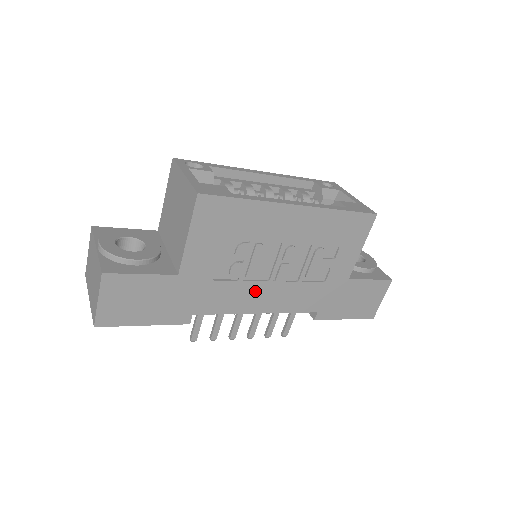
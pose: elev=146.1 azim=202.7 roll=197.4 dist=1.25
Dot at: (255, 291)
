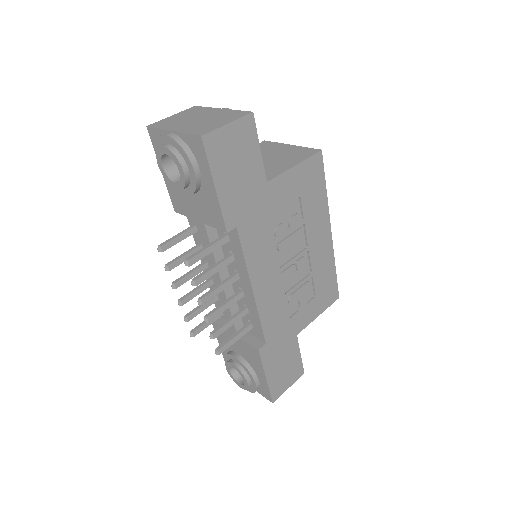
Dot at: (270, 265)
